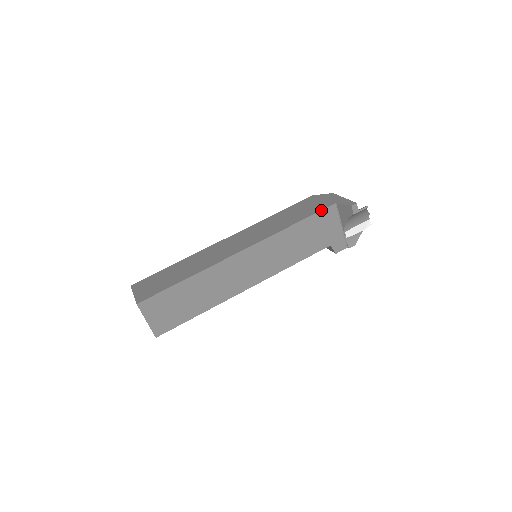
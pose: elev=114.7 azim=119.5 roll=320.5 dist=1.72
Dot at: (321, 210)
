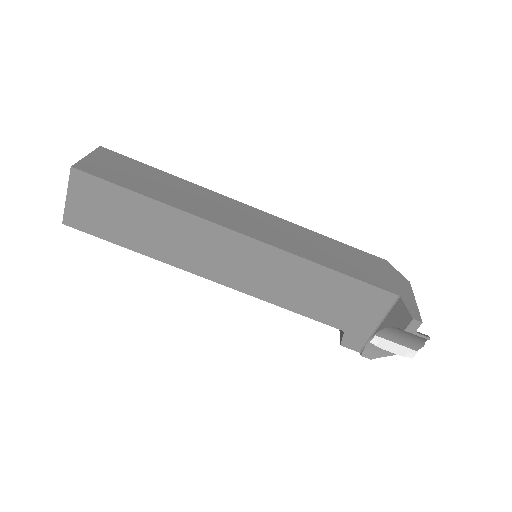
Dot at: (375, 285)
